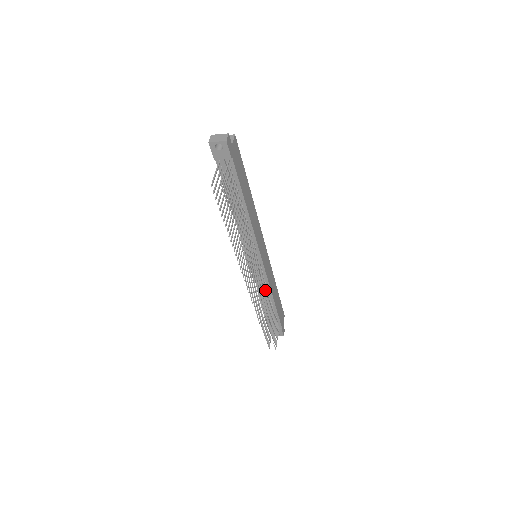
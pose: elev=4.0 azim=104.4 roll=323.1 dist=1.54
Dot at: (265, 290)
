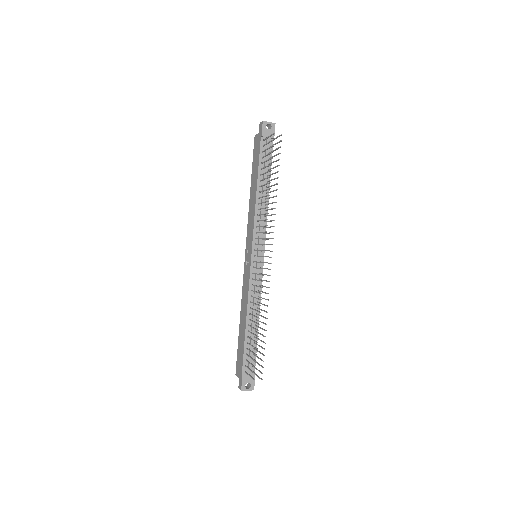
Dot at: occluded
